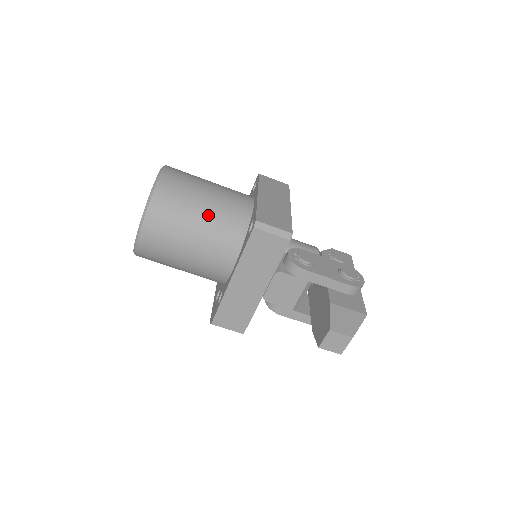
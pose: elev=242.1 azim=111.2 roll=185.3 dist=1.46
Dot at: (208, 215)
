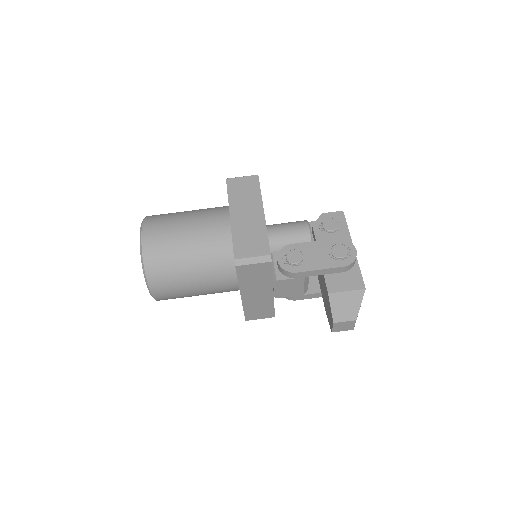
Dot at: (196, 260)
